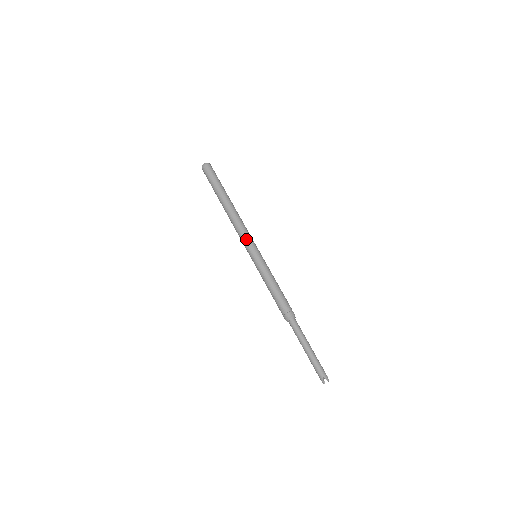
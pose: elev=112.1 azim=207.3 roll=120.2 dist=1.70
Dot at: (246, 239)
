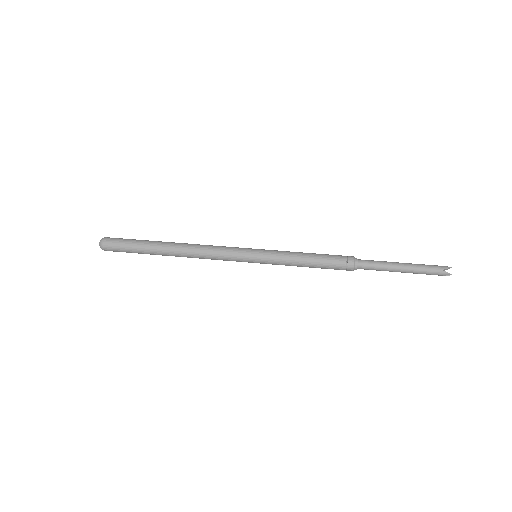
Dot at: (230, 253)
